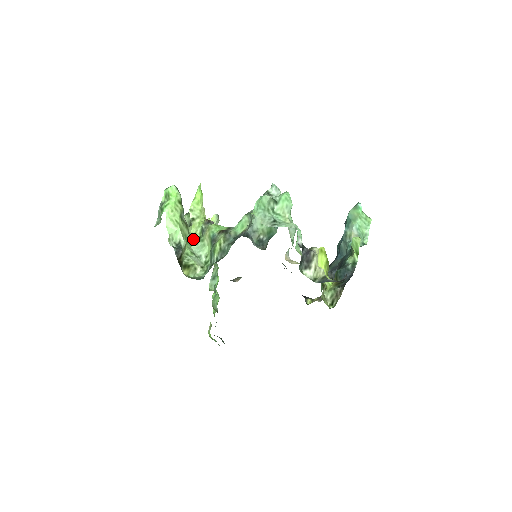
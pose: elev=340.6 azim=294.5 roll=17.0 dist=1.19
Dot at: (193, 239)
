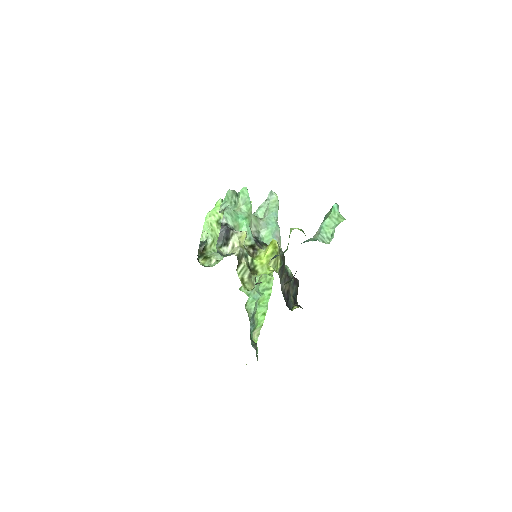
Dot at: occluded
